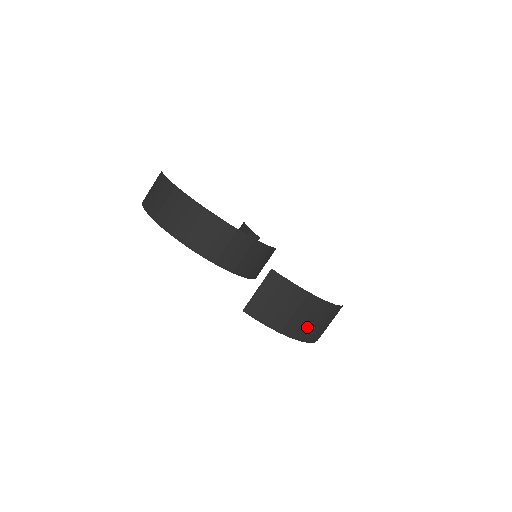
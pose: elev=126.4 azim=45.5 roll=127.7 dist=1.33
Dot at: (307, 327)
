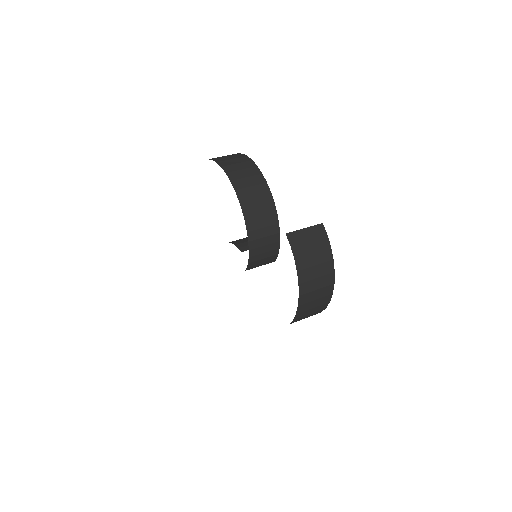
Dot at: (311, 287)
